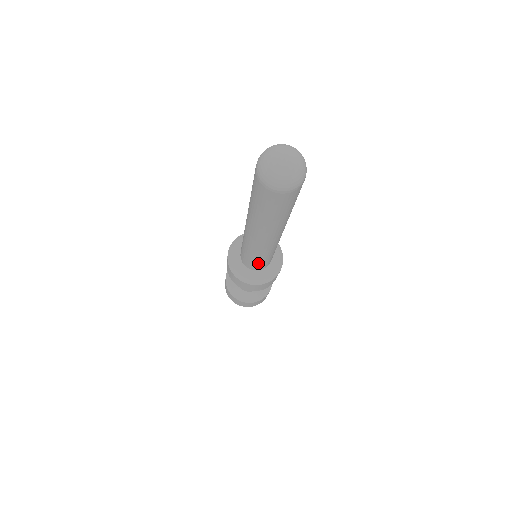
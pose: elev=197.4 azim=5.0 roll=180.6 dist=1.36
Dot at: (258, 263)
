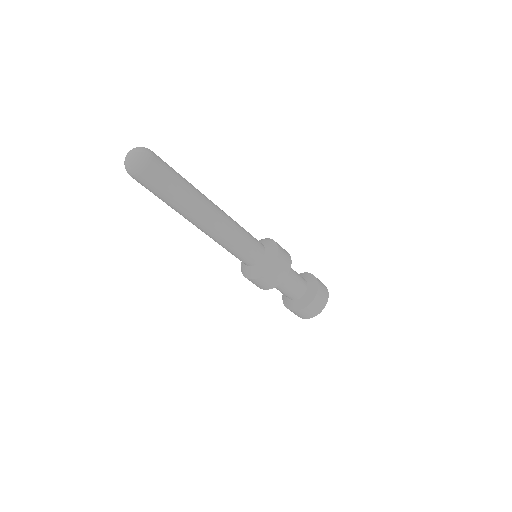
Dot at: (241, 255)
